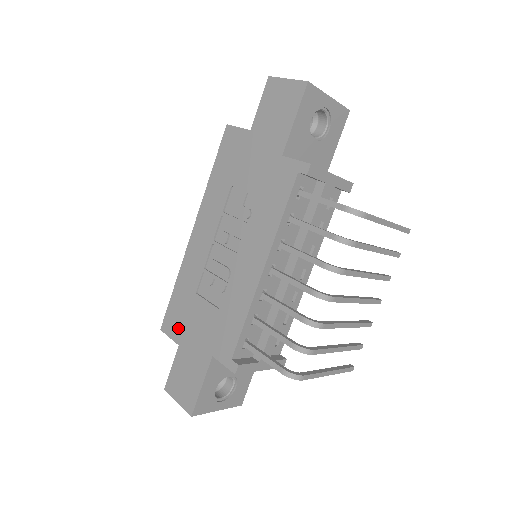
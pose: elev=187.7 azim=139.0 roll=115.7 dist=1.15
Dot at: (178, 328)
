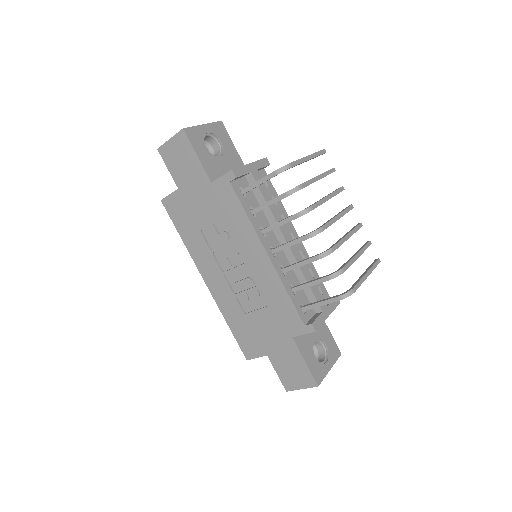
Dot at: (256, 346)
